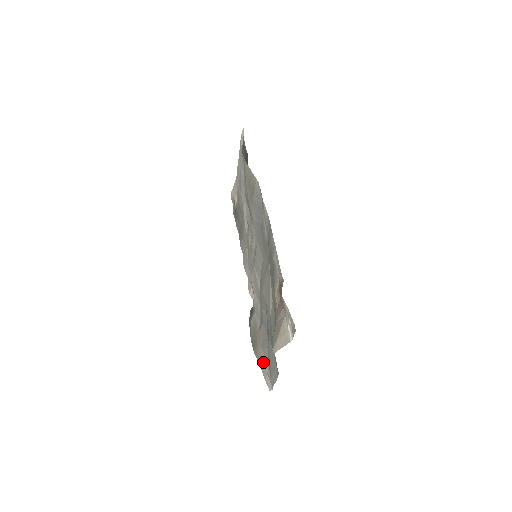
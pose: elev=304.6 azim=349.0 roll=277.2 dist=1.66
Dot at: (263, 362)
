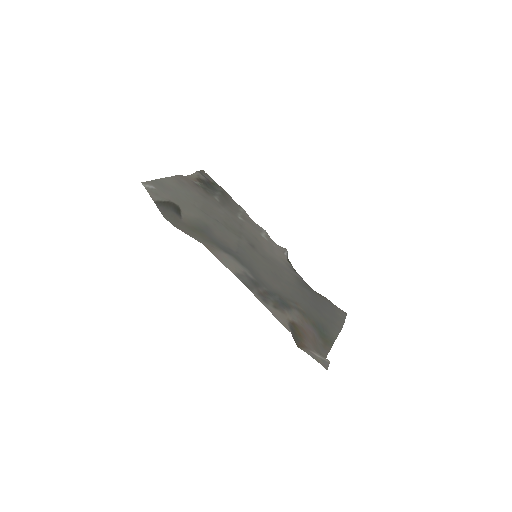
Dot at: (327, 299)
